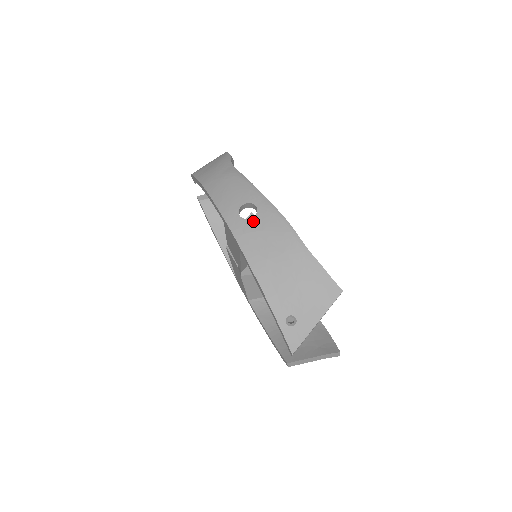
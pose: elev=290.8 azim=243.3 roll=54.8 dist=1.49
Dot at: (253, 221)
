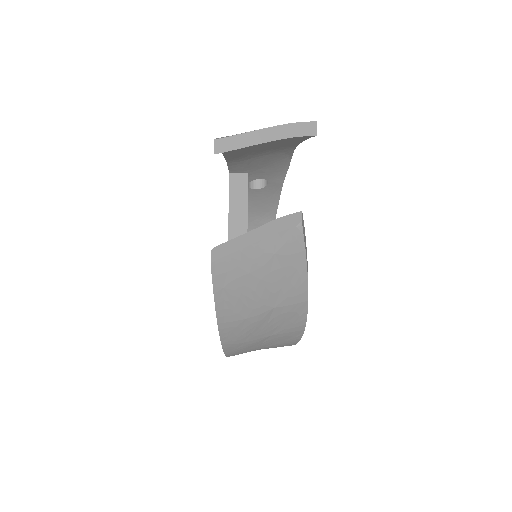
Dot at: occluded
